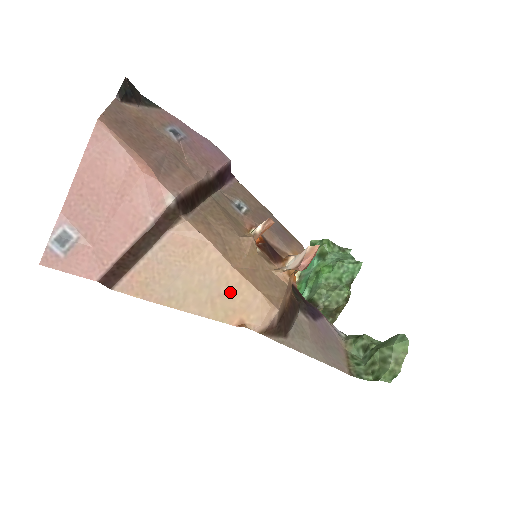
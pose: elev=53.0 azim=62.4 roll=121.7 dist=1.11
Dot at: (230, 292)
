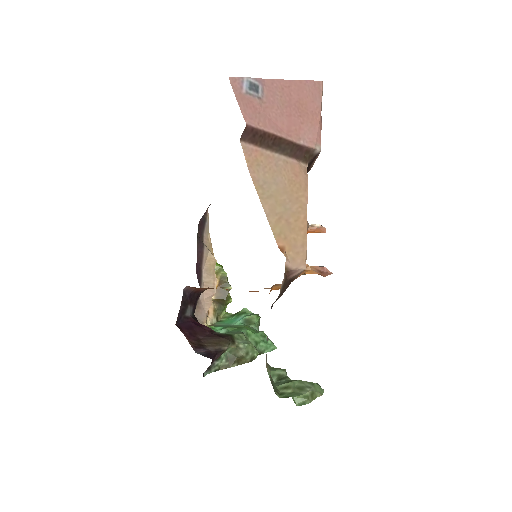
Dot at: (293, 226)
